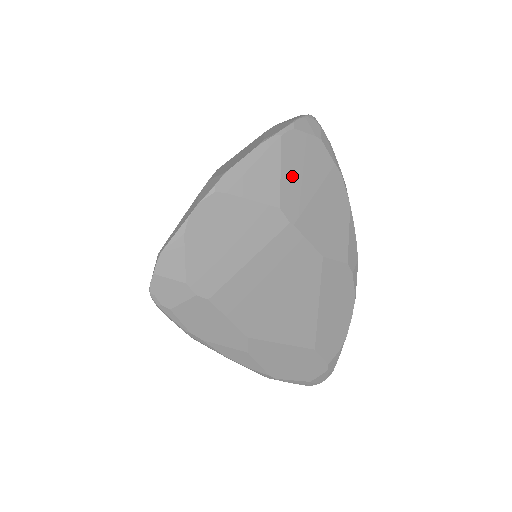
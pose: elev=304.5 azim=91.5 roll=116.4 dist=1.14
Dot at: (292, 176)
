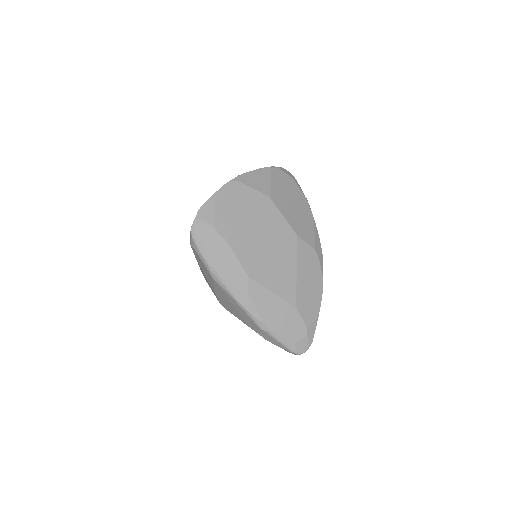
Dot at: (277, 187)
